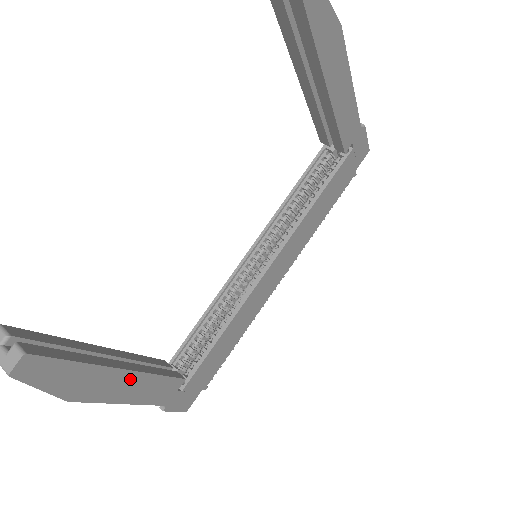
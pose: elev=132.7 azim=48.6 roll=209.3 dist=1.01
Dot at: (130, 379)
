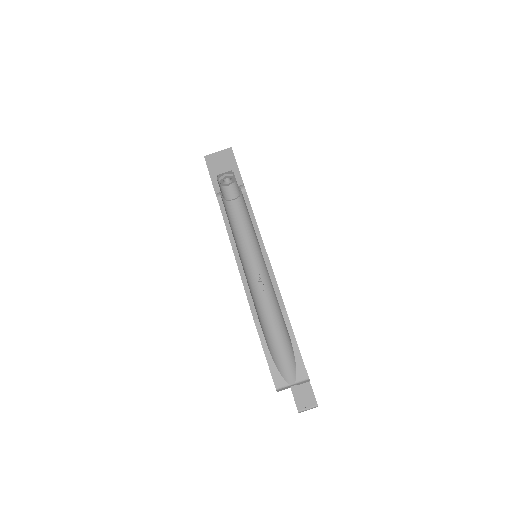
Dot at: occluded
